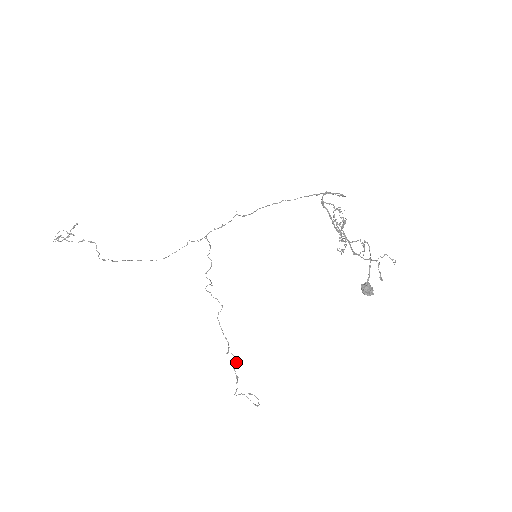
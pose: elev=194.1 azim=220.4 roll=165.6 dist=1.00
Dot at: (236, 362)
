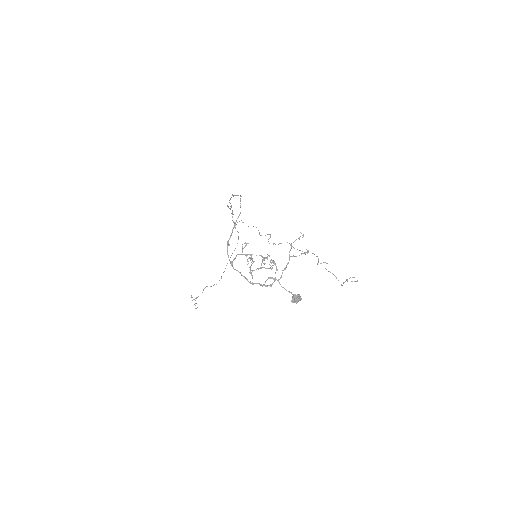
Dot at: occluded
